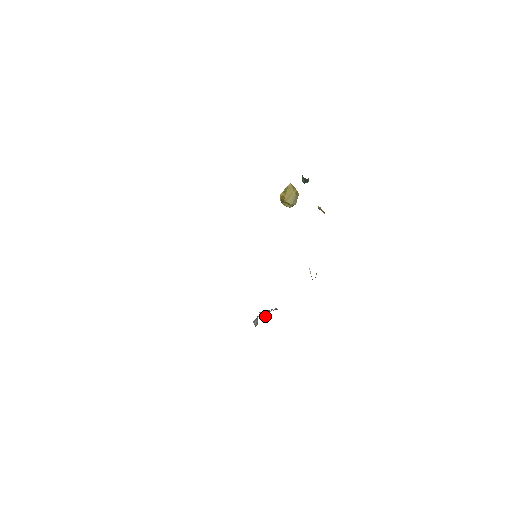
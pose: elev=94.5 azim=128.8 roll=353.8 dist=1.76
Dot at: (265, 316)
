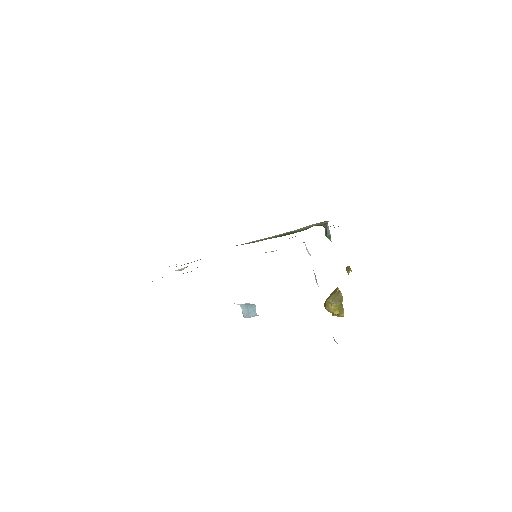
Dot at: (248, 315)
